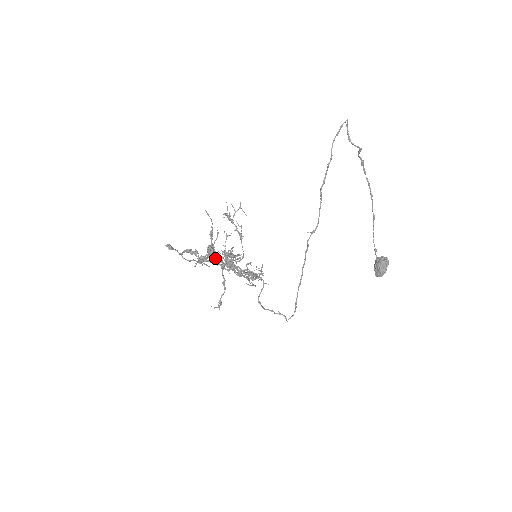
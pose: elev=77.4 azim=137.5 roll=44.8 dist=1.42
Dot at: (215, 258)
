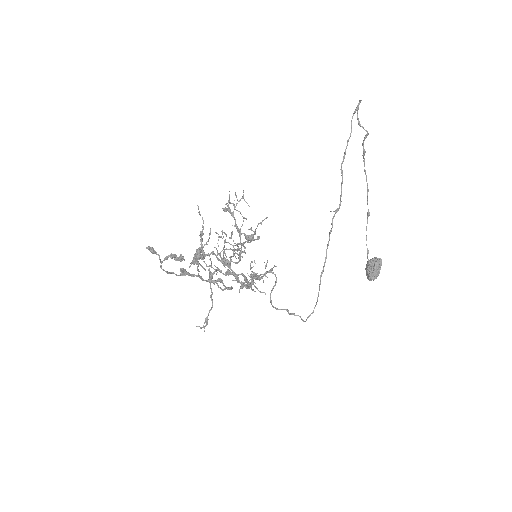
Dot at: (223, 249)
